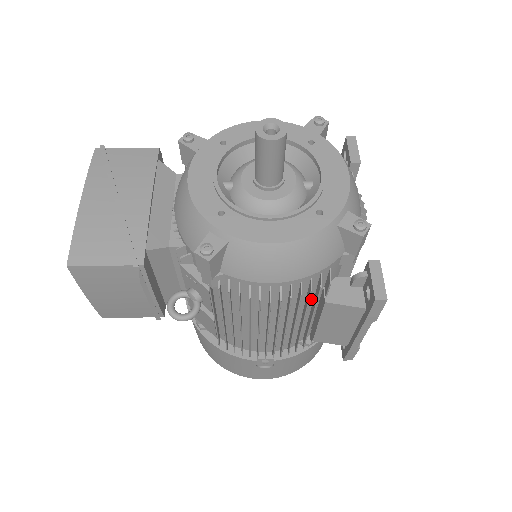
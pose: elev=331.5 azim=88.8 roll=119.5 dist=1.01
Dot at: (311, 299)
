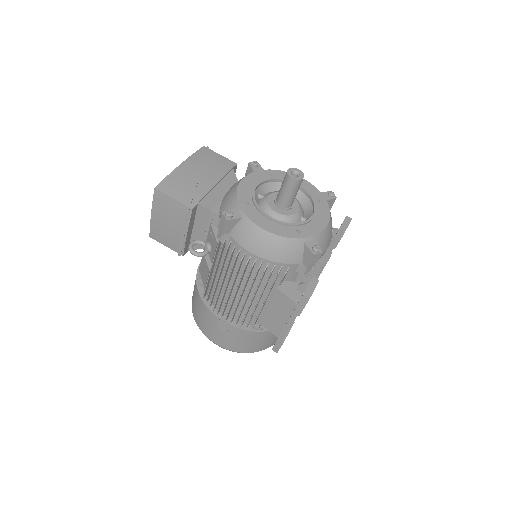
Dot at: (270, 285)
